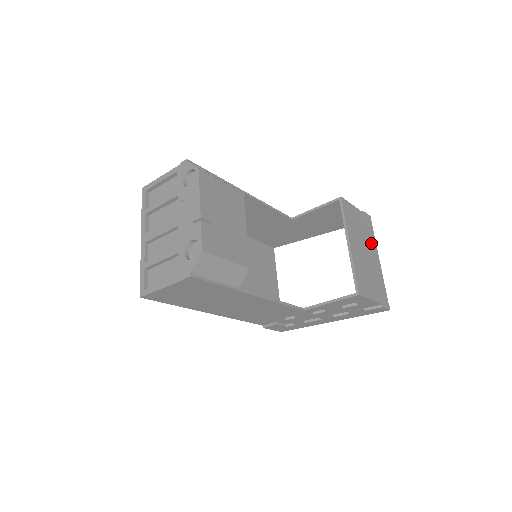
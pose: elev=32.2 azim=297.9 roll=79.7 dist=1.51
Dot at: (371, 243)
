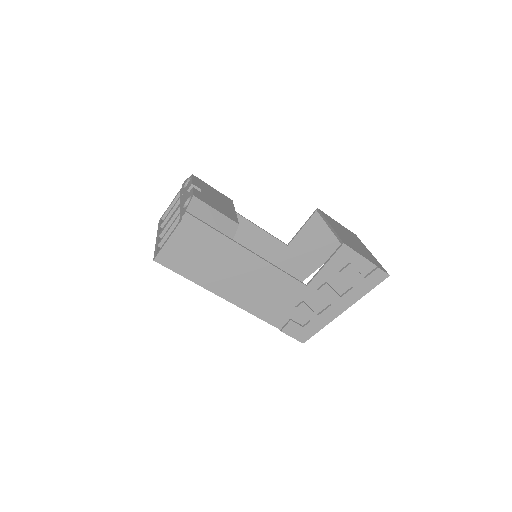
Dot at: occluded
